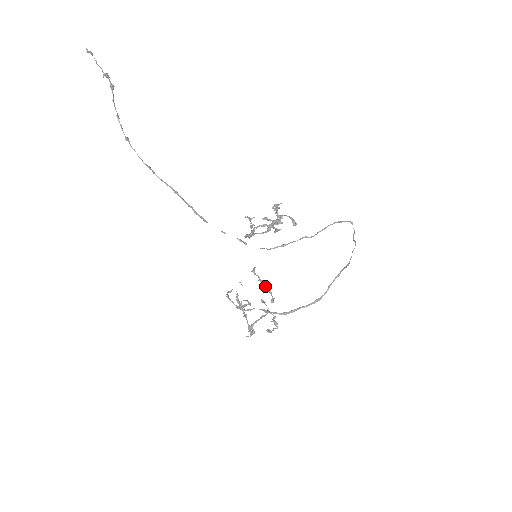
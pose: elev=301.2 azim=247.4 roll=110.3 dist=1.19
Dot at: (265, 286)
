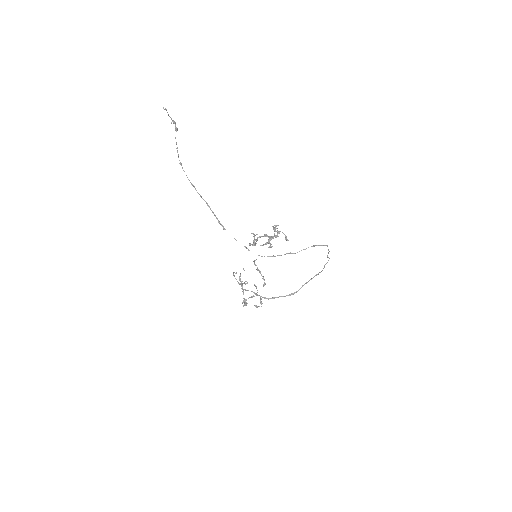
Dot at: (261, 274)
